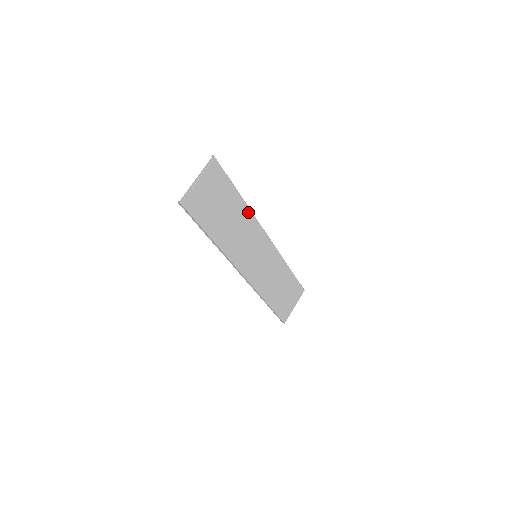
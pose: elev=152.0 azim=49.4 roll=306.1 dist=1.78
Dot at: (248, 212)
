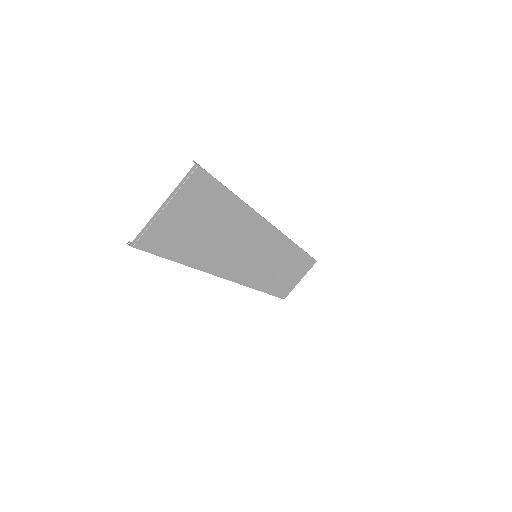
Dot at: (251, 214)
